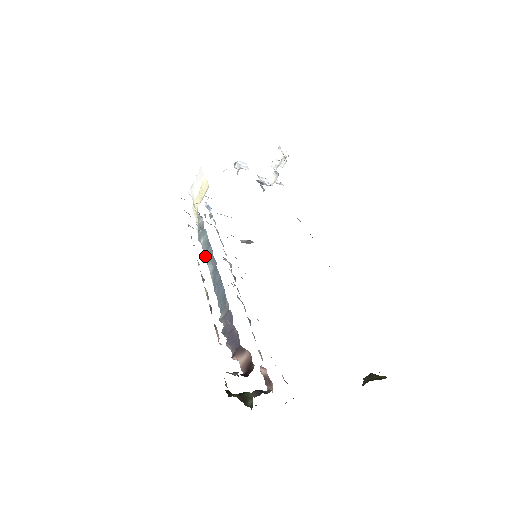
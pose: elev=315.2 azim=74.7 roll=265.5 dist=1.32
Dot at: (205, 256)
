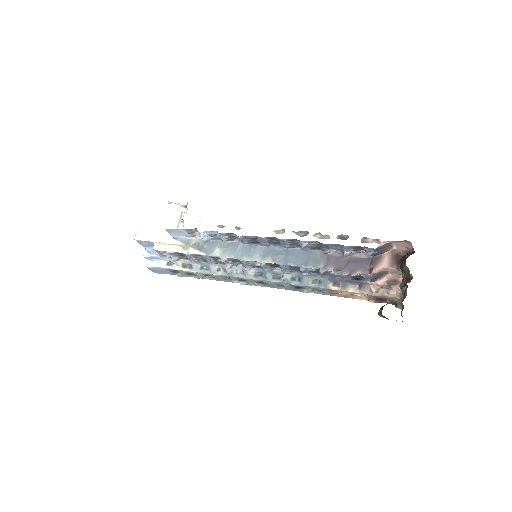
Dot at: (235, 257)
